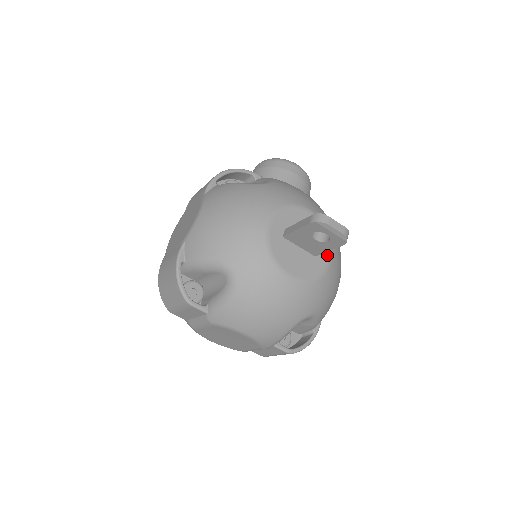
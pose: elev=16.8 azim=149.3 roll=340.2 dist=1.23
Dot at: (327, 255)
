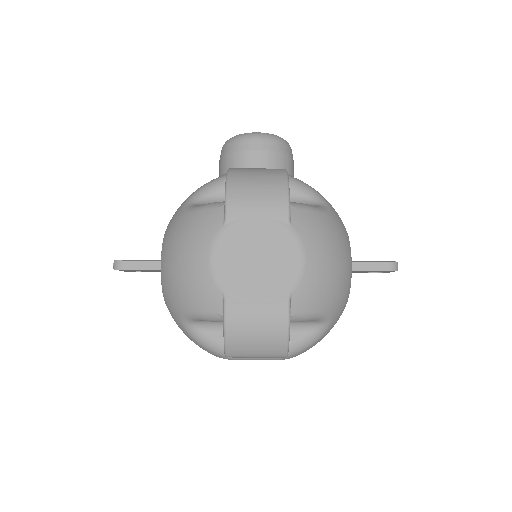
Dot at: occluded
